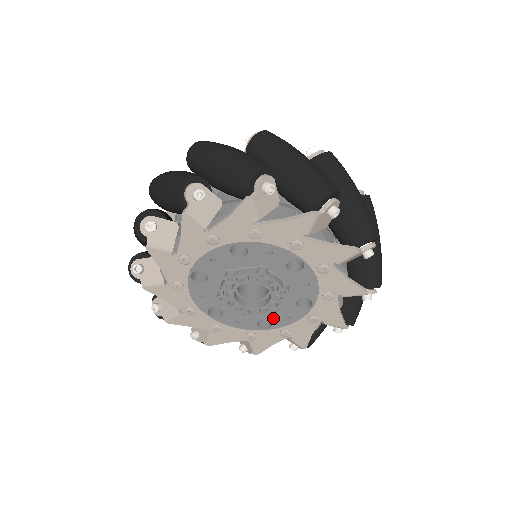
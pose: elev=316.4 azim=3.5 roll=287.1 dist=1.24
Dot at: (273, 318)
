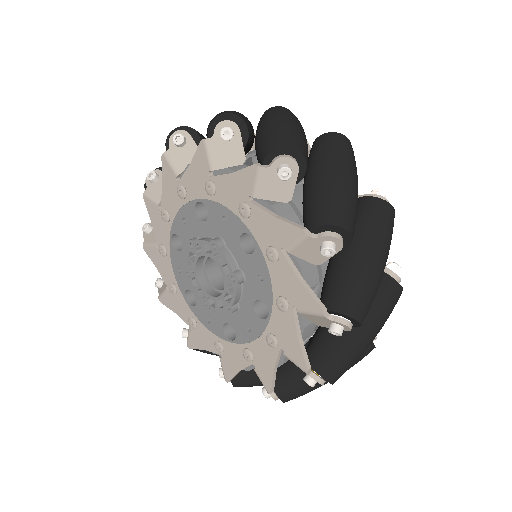
Dot at: (200, 304)
